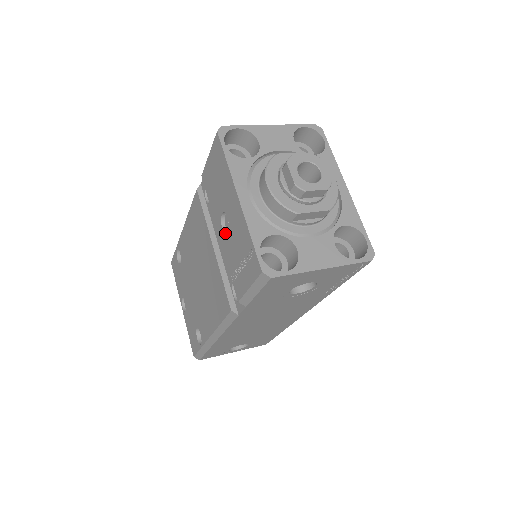
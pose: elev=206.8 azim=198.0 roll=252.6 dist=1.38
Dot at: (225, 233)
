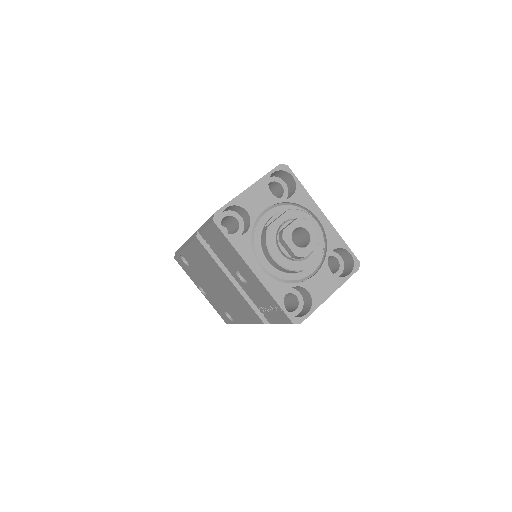
Dot at: (243, 282)
